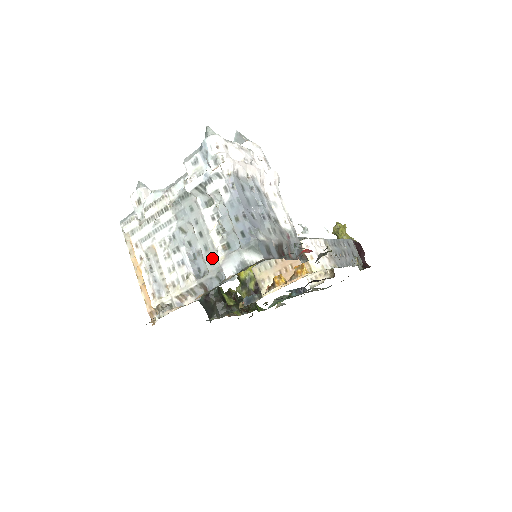
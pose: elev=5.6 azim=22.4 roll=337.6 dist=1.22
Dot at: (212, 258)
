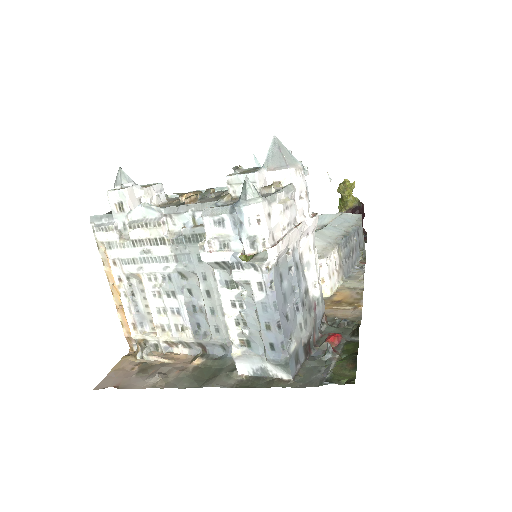
Dot at: (219, 327)
